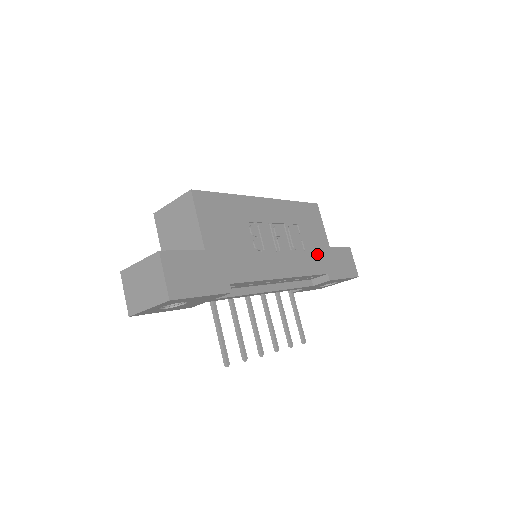
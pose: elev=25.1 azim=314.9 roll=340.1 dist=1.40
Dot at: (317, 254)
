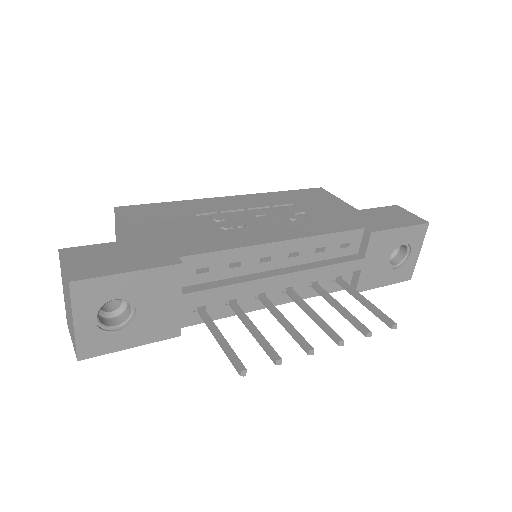
Dot at: (336, 217)
